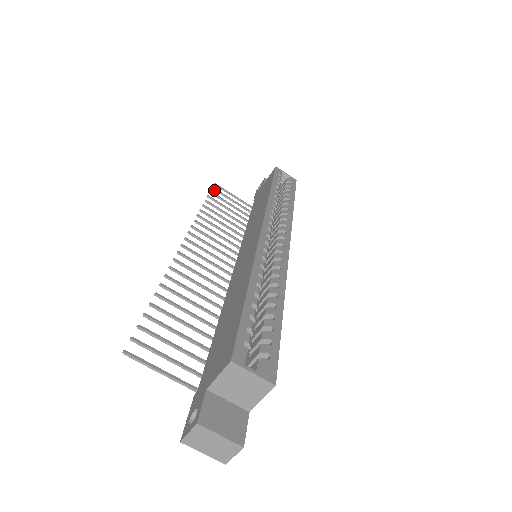
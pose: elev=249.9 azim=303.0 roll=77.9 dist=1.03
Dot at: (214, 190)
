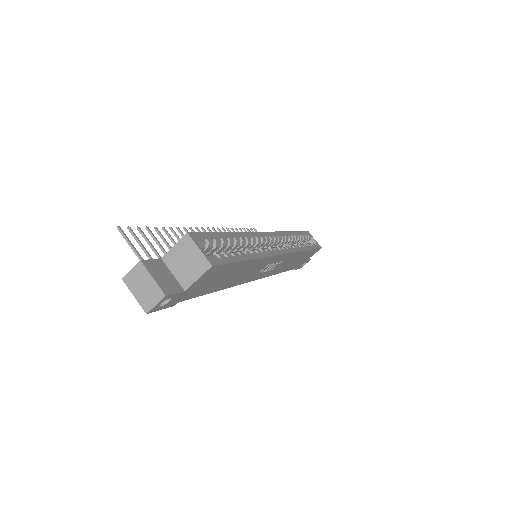
Dot at: (251, 230)
